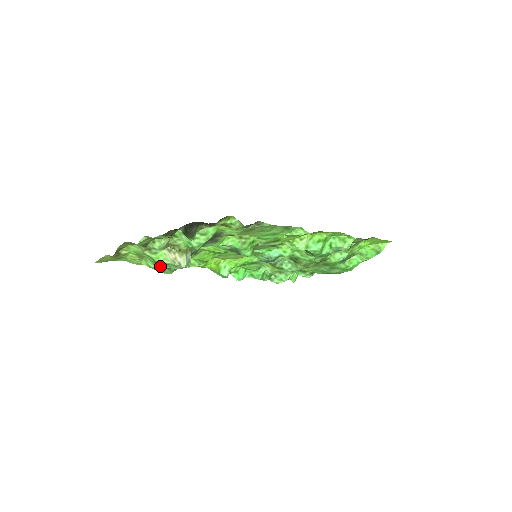
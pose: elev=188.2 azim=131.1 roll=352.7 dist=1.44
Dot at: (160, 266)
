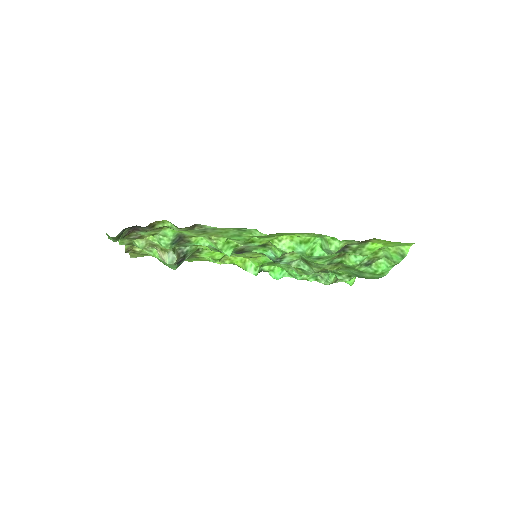
Dot at: (162, 262)
